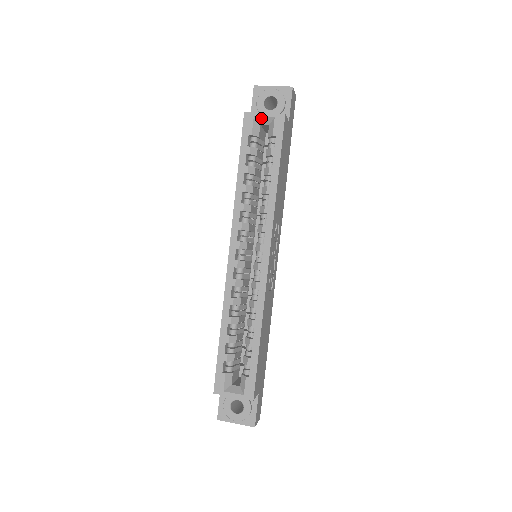
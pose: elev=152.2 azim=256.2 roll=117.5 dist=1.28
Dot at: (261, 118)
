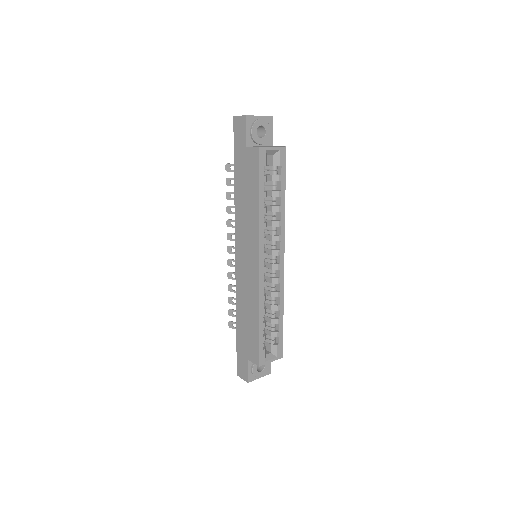
Dot at: (270, 151)
